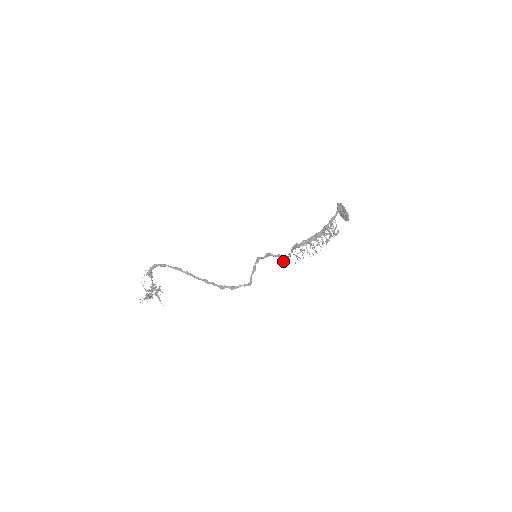
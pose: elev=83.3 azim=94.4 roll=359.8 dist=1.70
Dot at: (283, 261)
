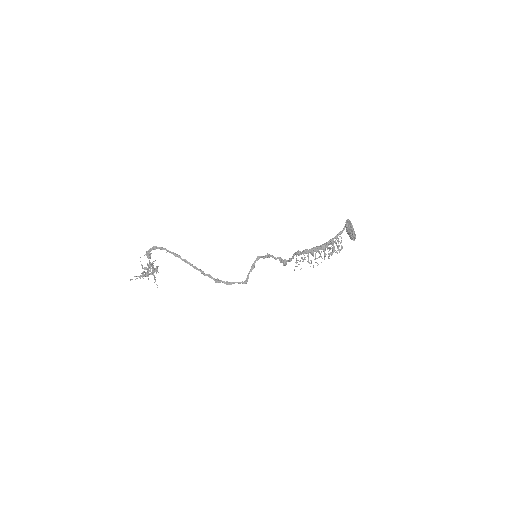
Dot at: (283, 264)
